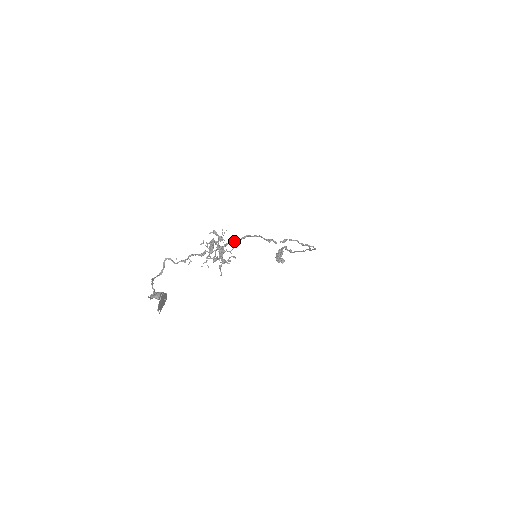
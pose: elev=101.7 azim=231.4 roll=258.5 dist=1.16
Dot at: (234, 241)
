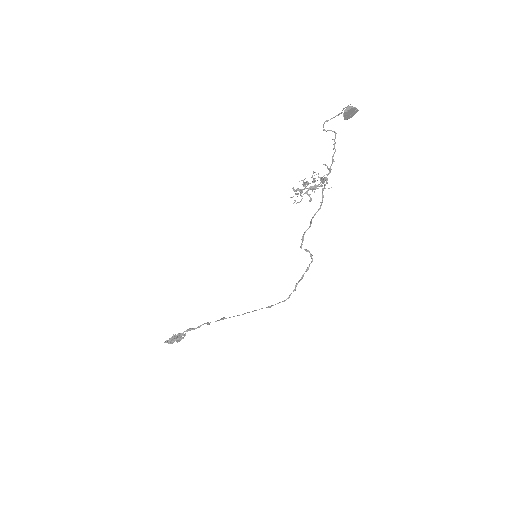
Dot at: (322, 194)
